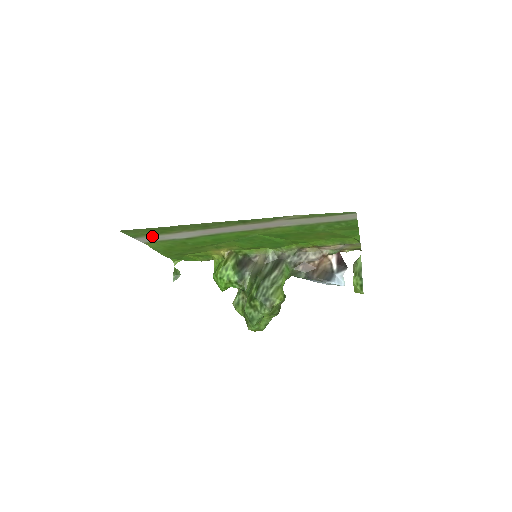
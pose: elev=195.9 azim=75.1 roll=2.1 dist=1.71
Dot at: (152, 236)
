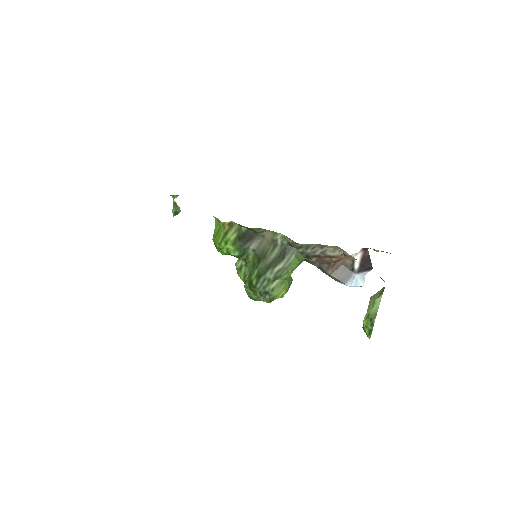
Dot at: occluded
